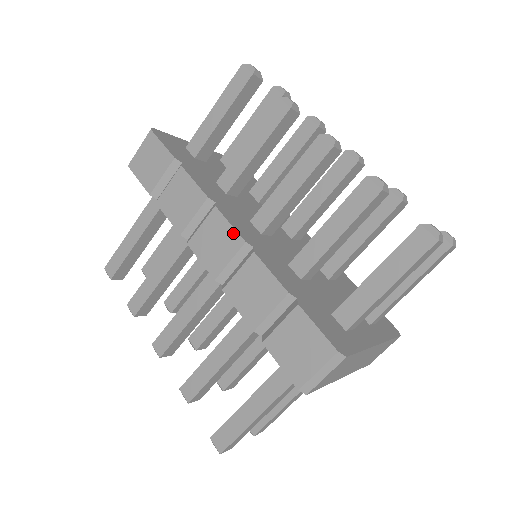
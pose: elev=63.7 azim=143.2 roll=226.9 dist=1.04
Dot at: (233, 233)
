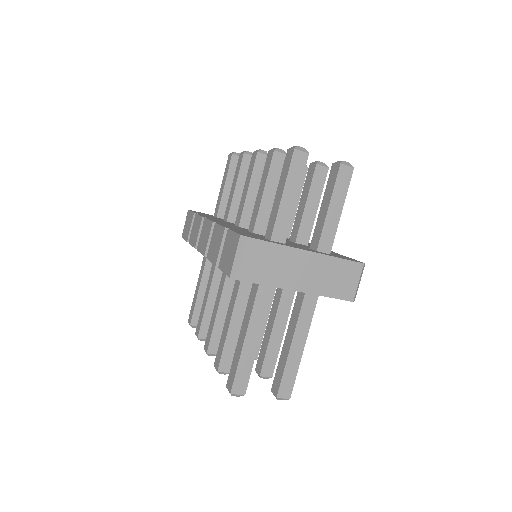
Dot at: (209, 223)
